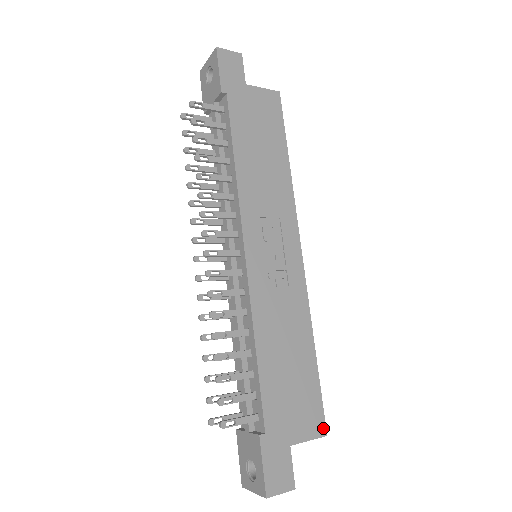
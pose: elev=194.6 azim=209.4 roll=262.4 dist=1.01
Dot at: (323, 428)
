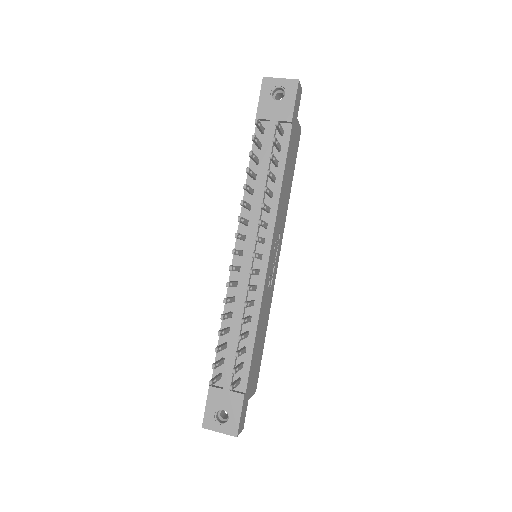
Dot at: (256, 387)
